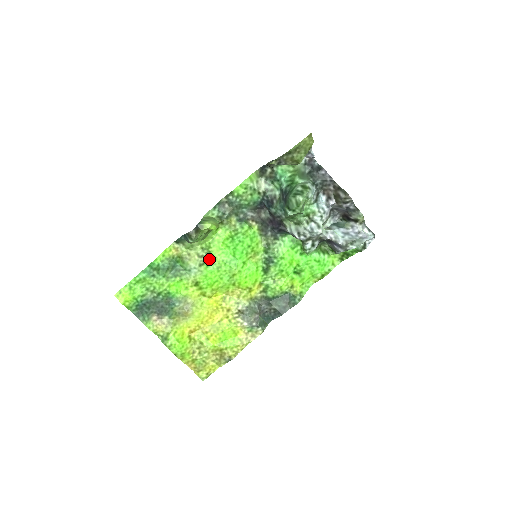
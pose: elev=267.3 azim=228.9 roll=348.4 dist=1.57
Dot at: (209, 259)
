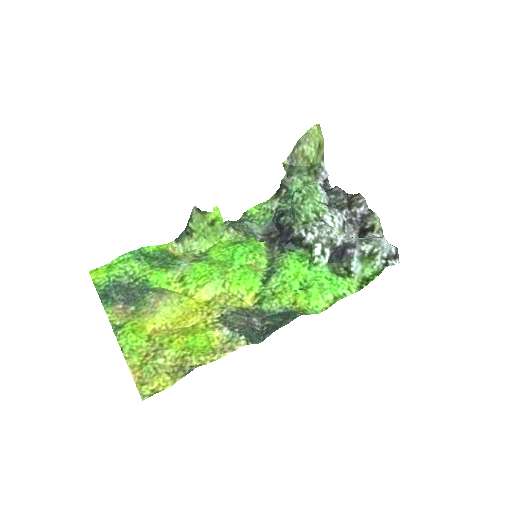
Dot at: (204, 258)
